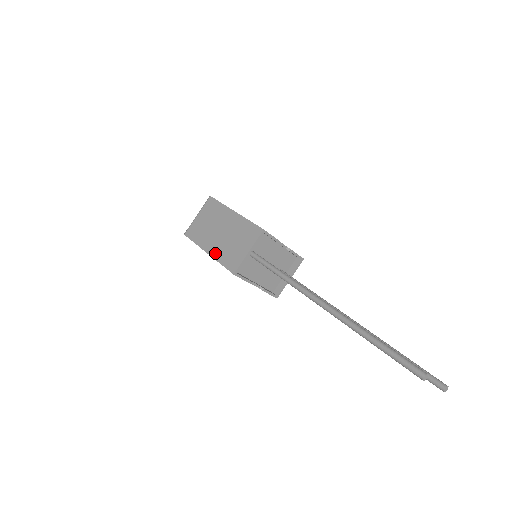
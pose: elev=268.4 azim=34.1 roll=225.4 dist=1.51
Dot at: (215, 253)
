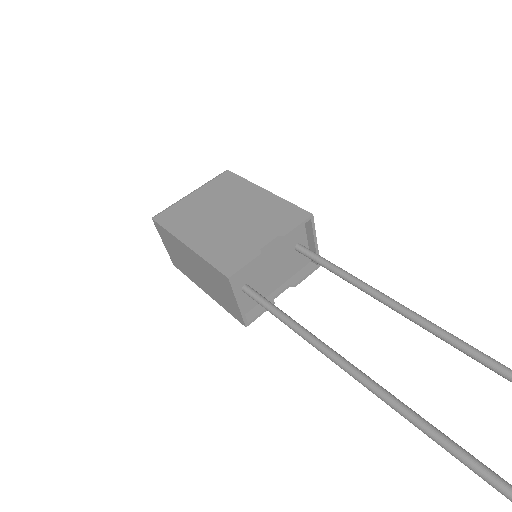
Dot at: (212, 296)
